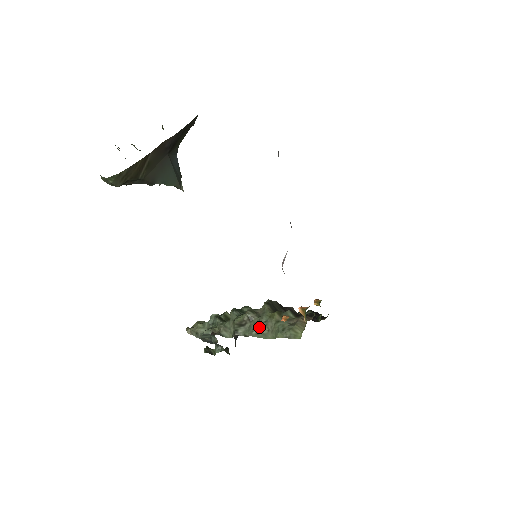
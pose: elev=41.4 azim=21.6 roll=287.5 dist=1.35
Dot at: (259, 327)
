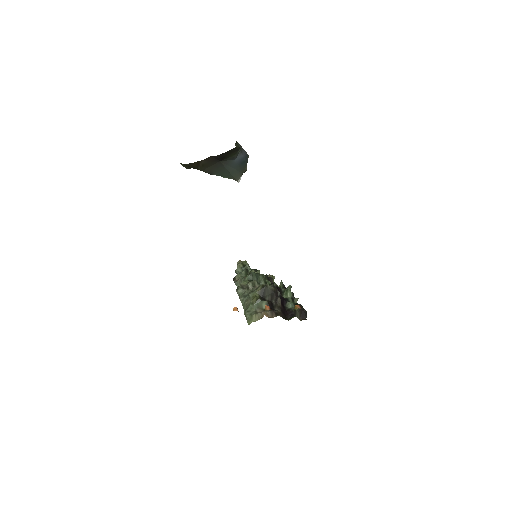
Dot at: (246, 297)
